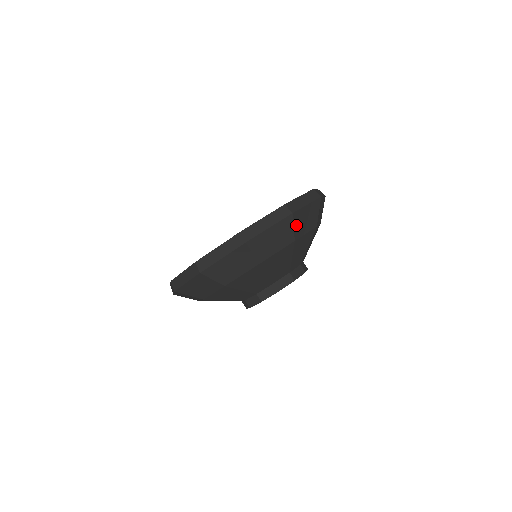
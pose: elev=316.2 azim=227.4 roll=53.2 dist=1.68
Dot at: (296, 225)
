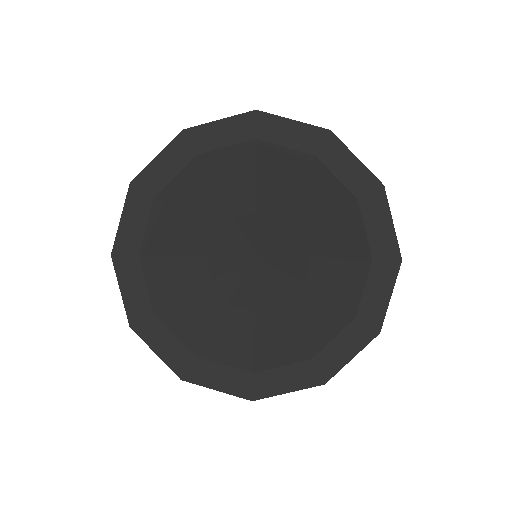
Dot at: occluded
